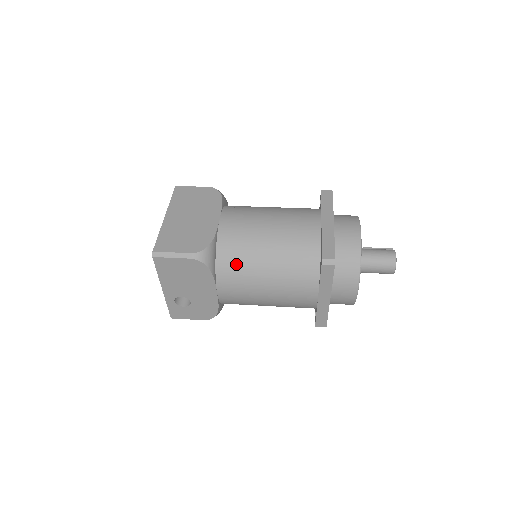
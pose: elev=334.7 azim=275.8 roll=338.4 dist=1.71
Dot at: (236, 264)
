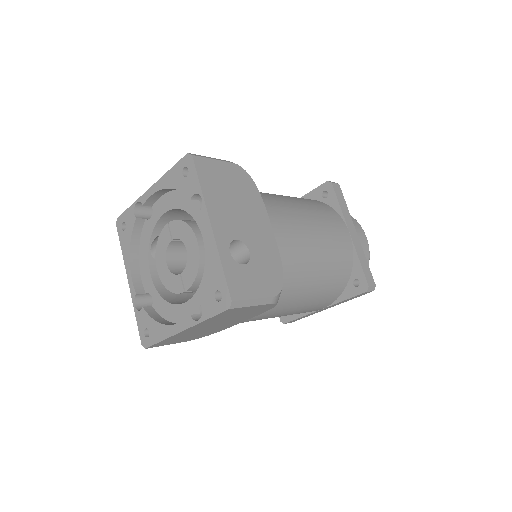
Dot at: (268, 197)
